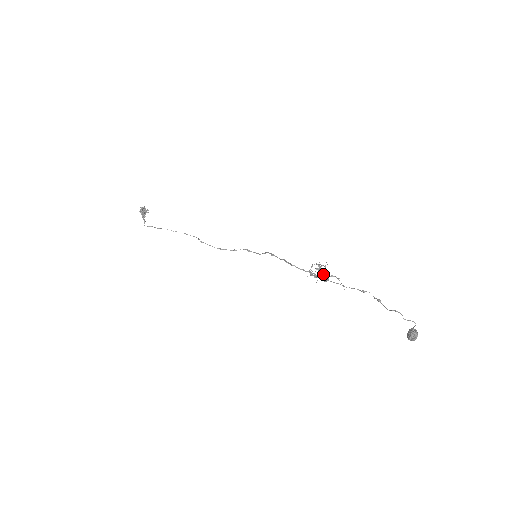
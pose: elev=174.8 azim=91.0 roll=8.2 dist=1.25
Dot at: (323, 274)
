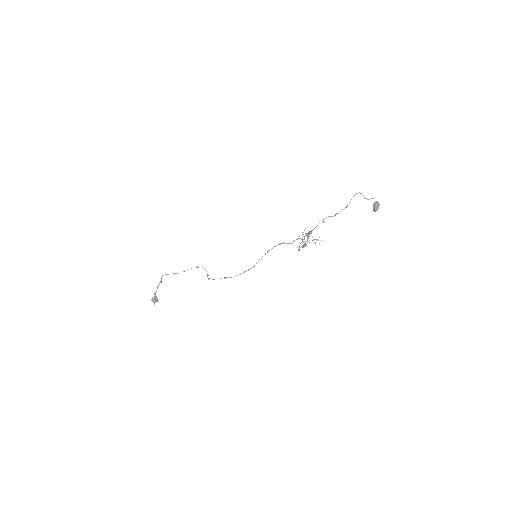
Dot at: (308, 234)
